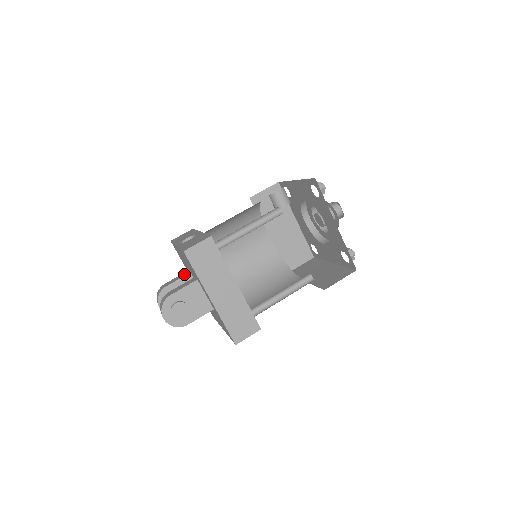
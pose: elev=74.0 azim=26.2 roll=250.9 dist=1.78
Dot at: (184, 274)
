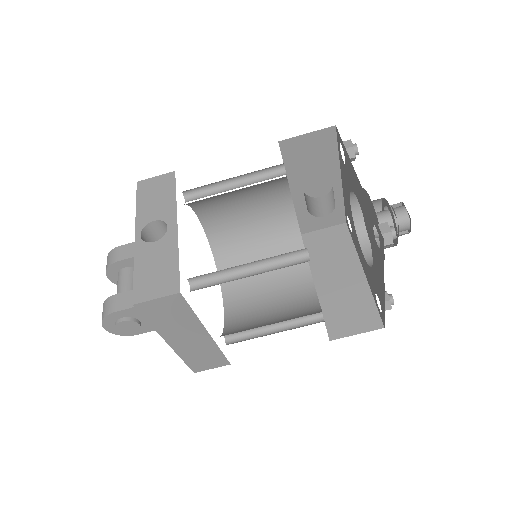
Dot at: occluded
